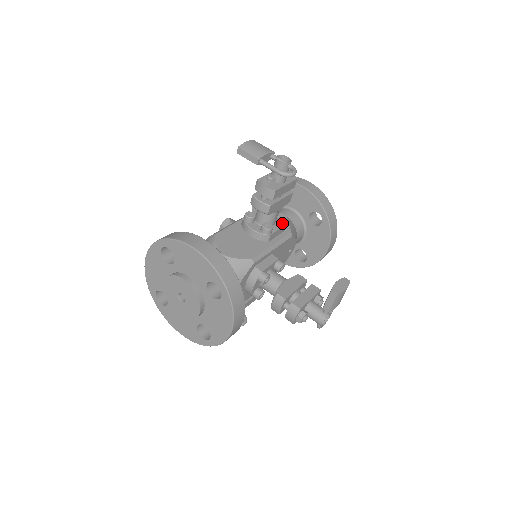
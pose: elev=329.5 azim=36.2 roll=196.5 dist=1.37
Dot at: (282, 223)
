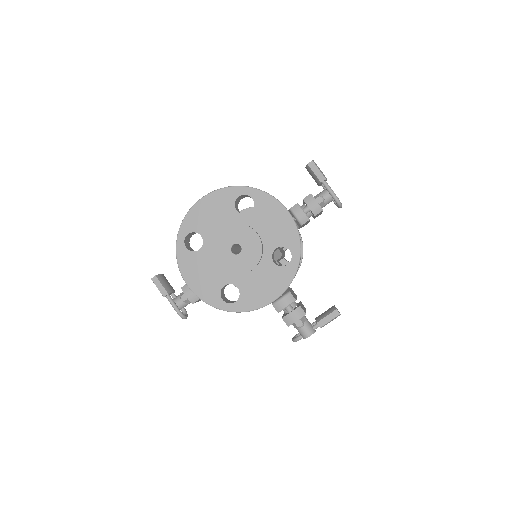
Dot at: occluded
